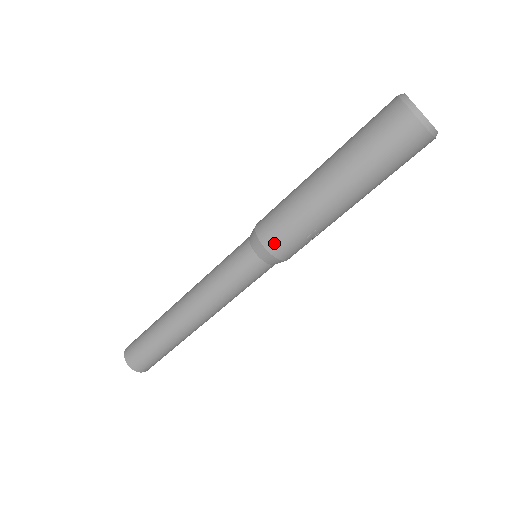
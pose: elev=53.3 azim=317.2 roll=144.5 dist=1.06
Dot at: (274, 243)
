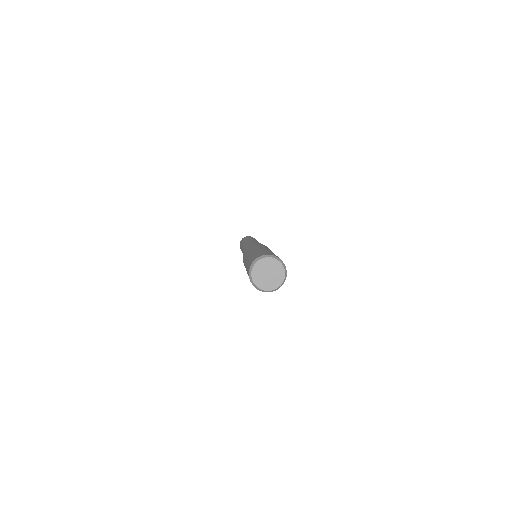
Dot at: occluded
